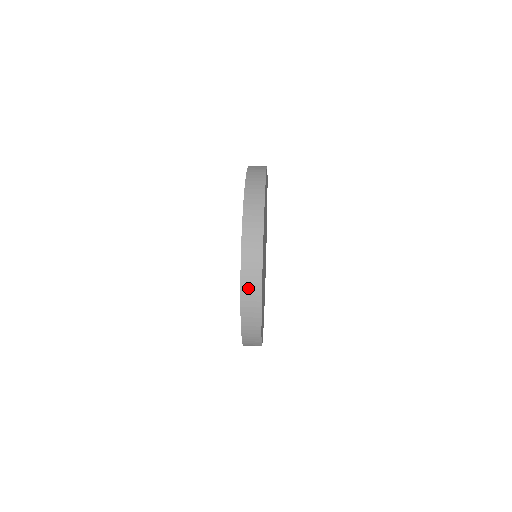
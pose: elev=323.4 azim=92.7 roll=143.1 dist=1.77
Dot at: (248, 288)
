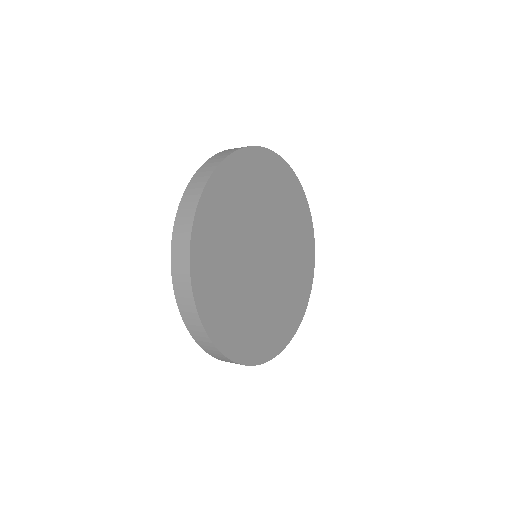
Dot at: (210, 163)
